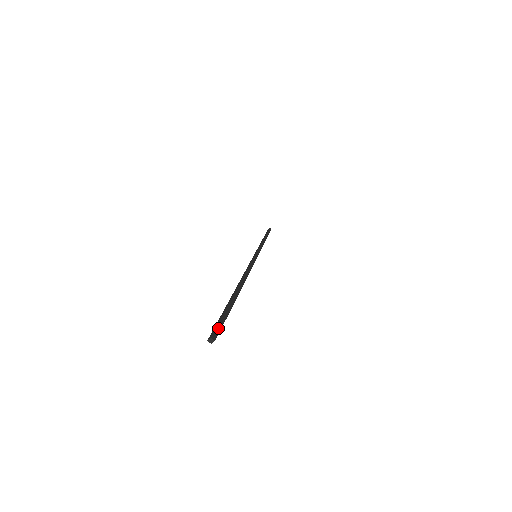
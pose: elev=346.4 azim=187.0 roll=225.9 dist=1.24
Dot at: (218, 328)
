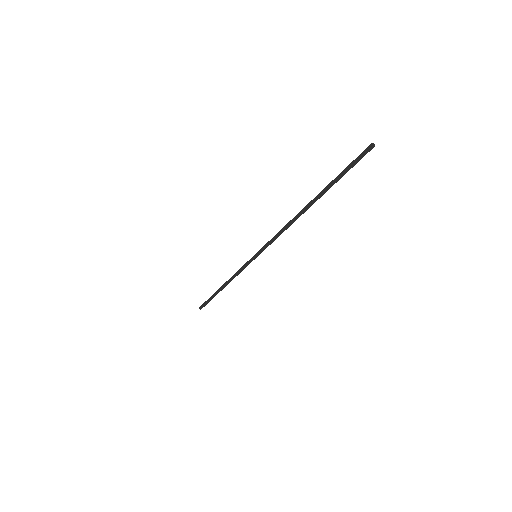
Dot at: (363, 156)
